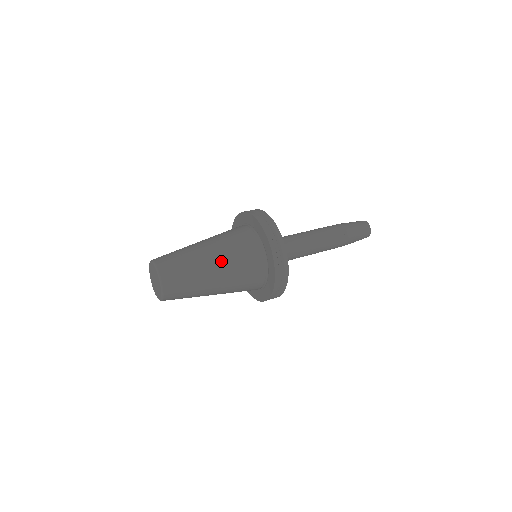
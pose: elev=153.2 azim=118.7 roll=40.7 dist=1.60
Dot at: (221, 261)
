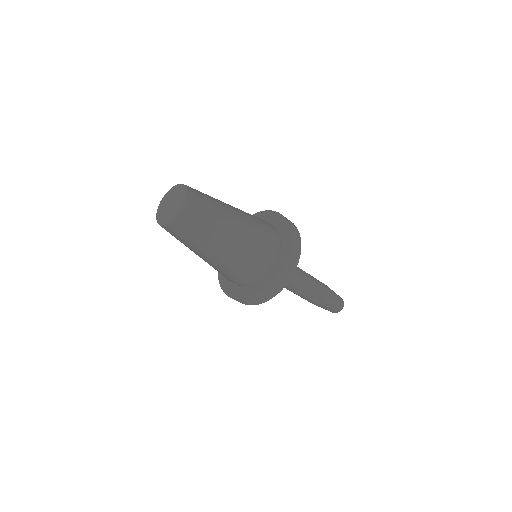
Dot at: (238, 209)
